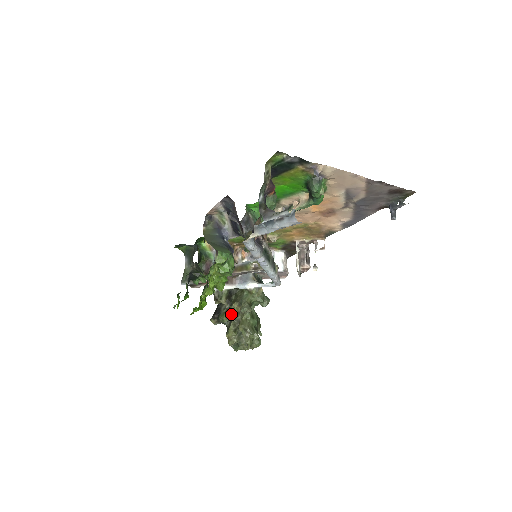
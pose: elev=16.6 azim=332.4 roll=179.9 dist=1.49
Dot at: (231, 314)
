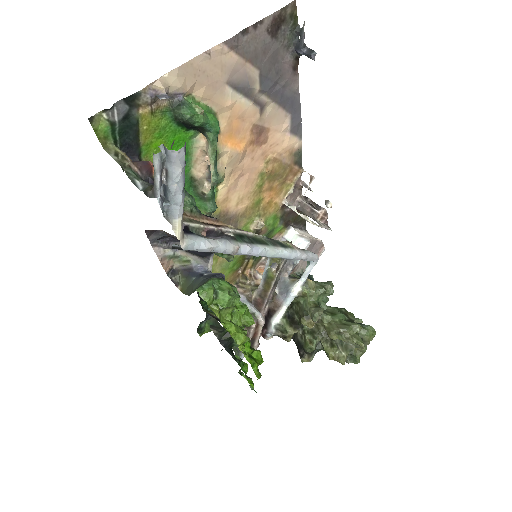
Dot at: (312, 335)
